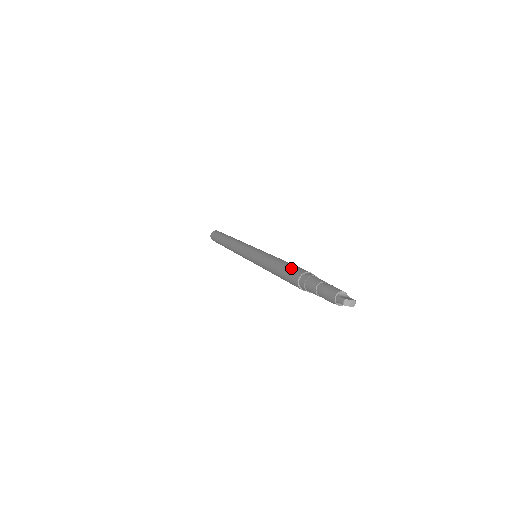
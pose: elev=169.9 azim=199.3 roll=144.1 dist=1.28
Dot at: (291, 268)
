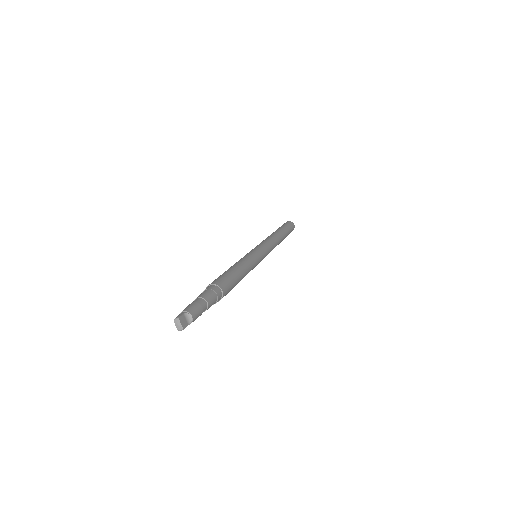
Dot at: (227, 277)
